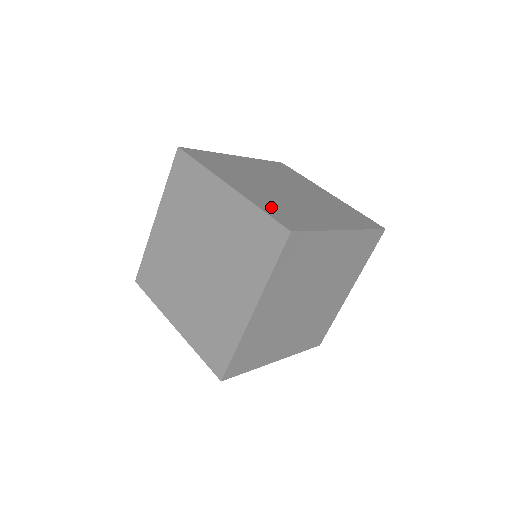
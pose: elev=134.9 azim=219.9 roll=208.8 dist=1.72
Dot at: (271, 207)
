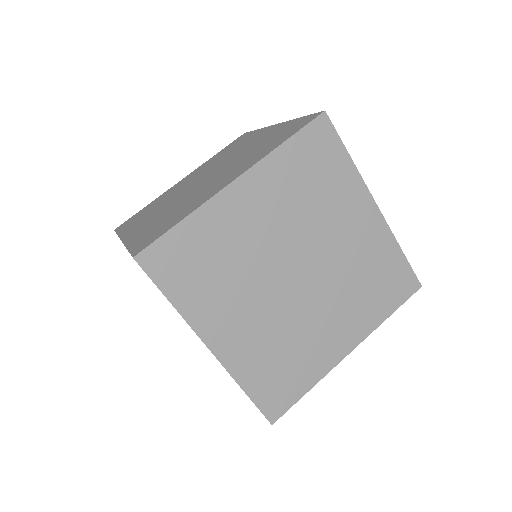
Dot at: occluded
